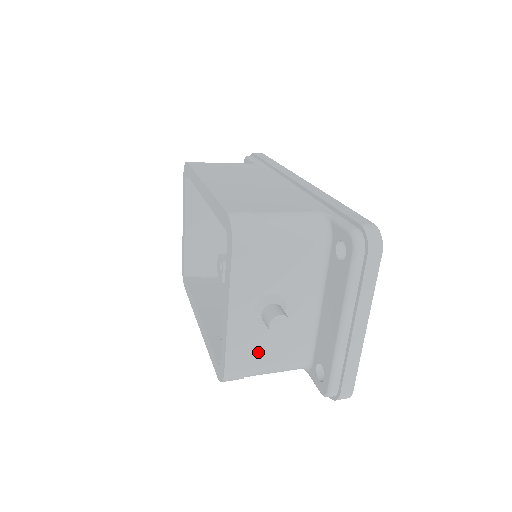
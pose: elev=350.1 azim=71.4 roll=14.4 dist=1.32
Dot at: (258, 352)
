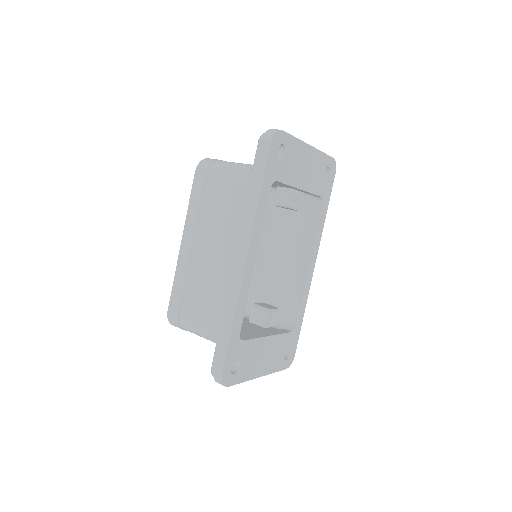
Dot at: occluded
